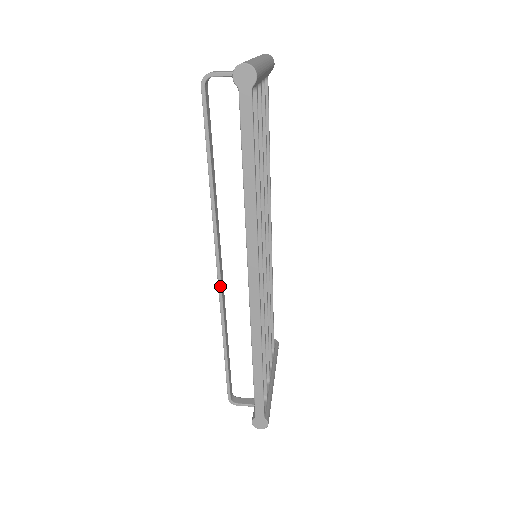
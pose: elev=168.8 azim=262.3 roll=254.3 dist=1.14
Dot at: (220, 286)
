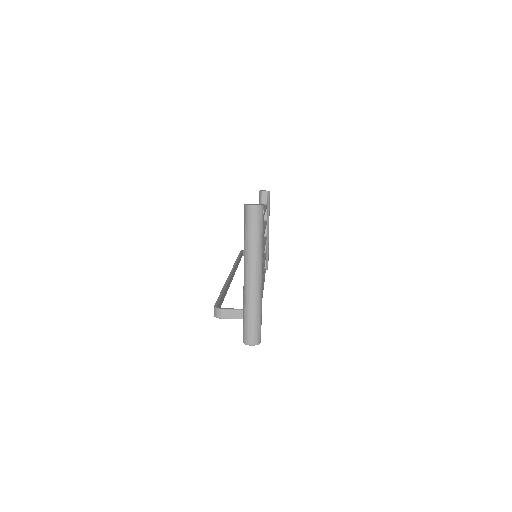
Dot at: occluded
